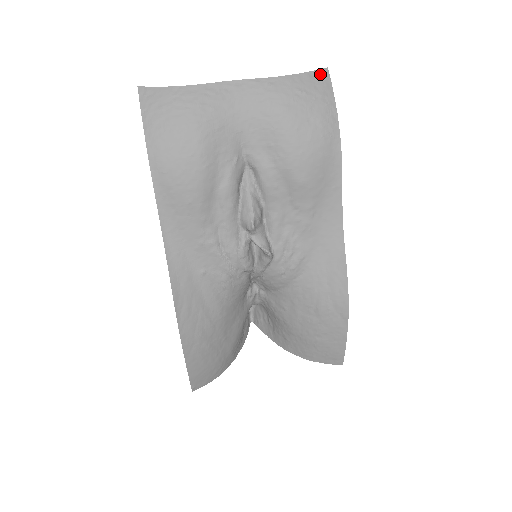
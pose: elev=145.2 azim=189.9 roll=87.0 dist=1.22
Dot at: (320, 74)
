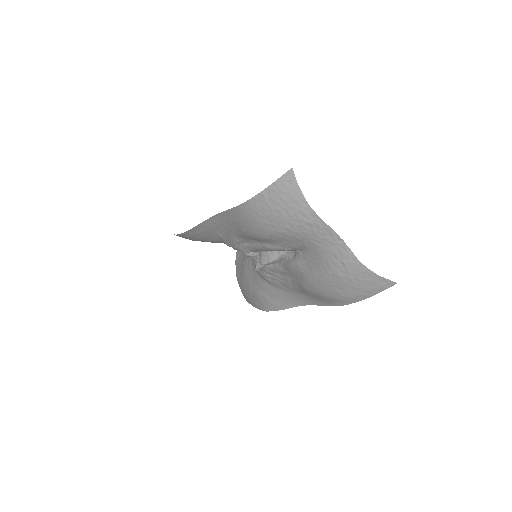
Dot at: (386, 282)
